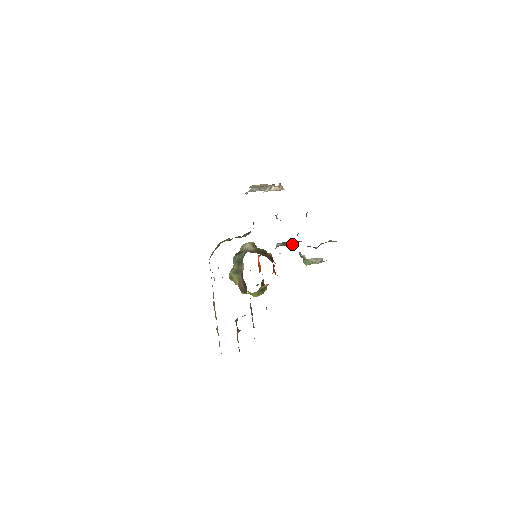
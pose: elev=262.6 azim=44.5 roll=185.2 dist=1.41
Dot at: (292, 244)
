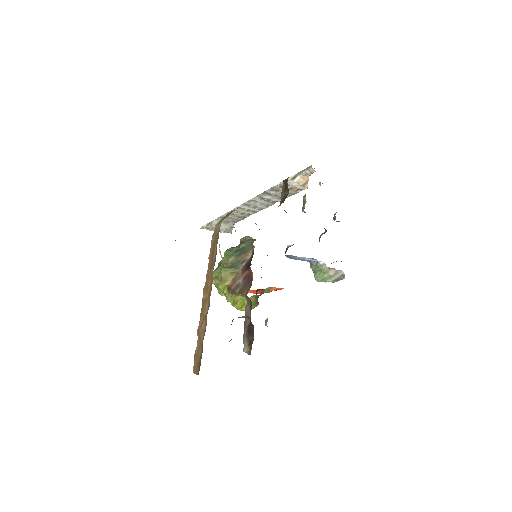
Dot at: occluded
